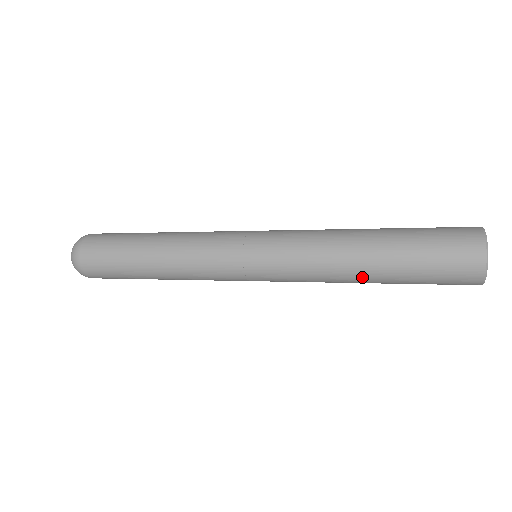
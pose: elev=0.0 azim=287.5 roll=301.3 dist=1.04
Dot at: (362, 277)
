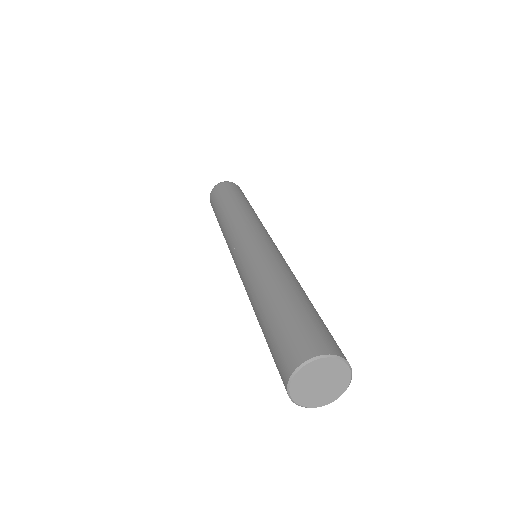
Dot at: occluded
